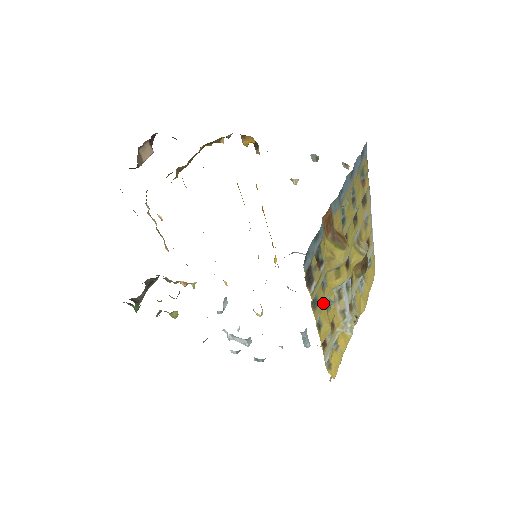
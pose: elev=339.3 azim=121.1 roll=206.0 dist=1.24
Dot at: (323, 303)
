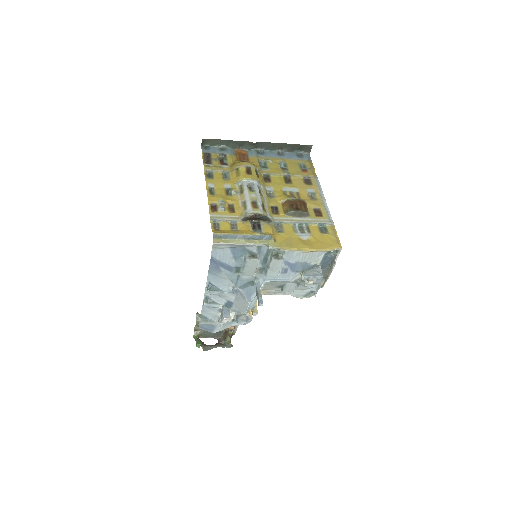
Dot at: (221, 184)
